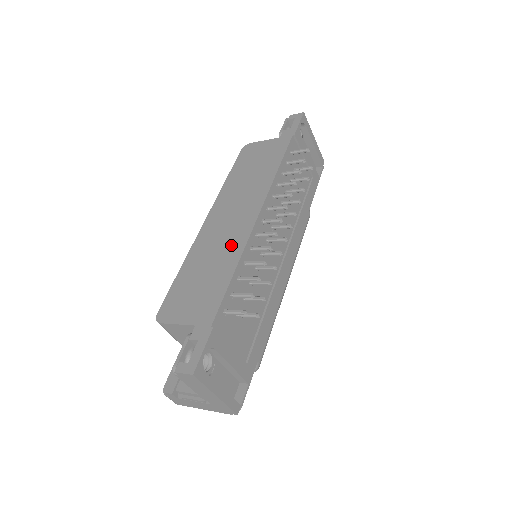
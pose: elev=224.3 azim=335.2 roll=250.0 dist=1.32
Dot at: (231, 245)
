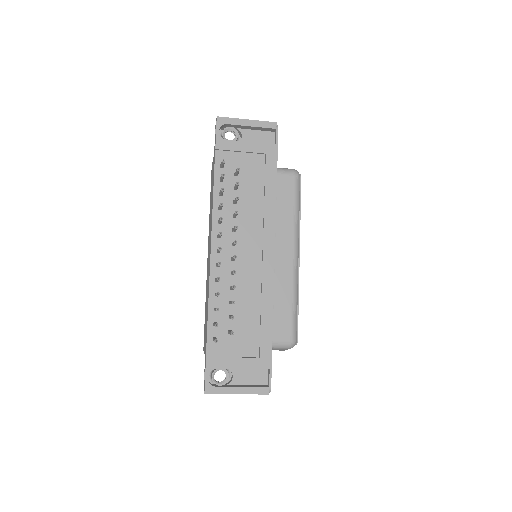
Dot at: (208, 282)
